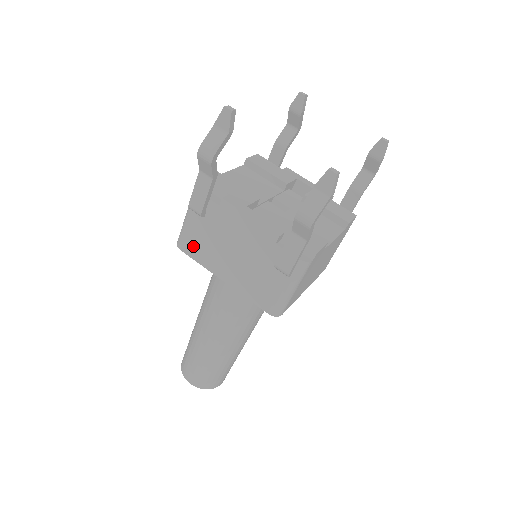
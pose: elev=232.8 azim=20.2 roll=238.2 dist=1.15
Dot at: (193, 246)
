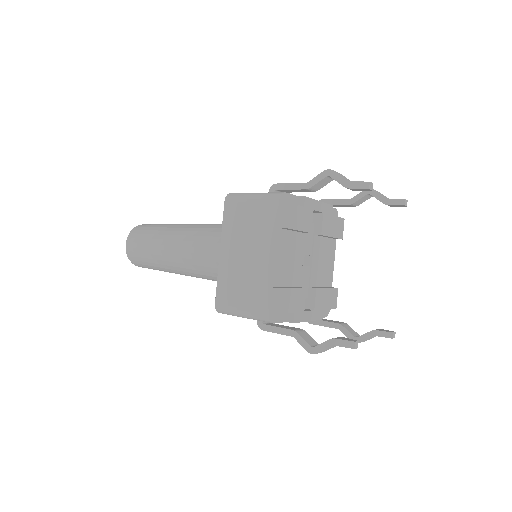
Dot at: occluded
